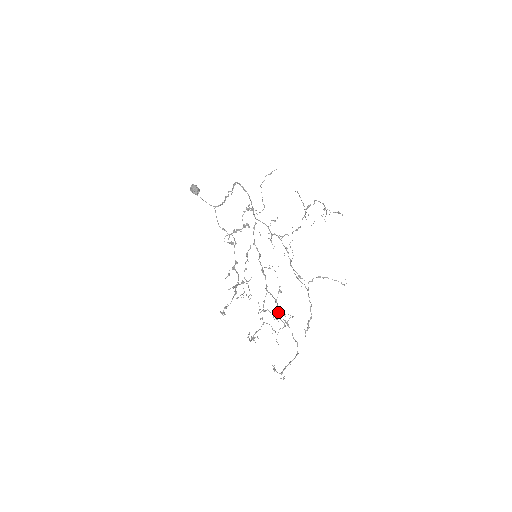
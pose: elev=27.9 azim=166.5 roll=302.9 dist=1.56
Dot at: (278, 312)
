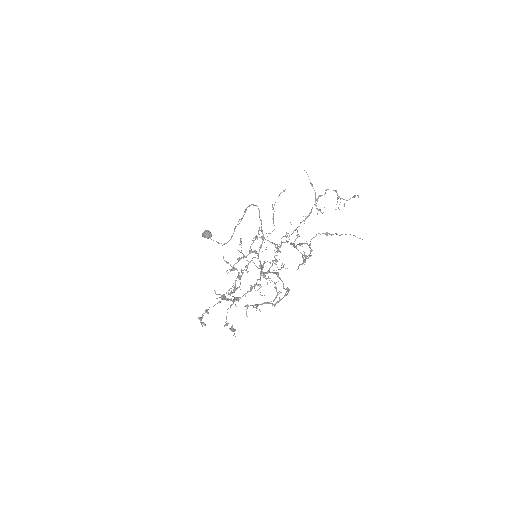
Dot at: (268, 270)
